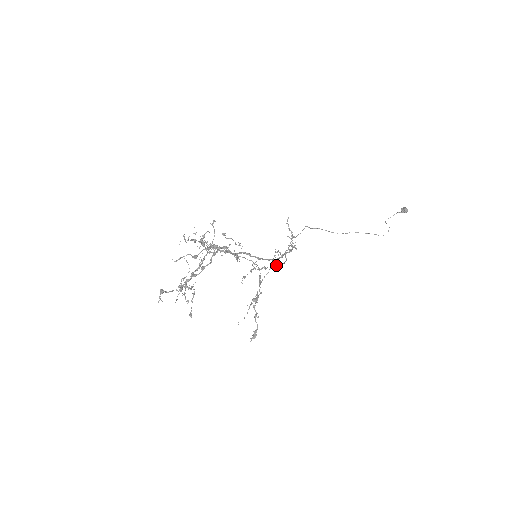
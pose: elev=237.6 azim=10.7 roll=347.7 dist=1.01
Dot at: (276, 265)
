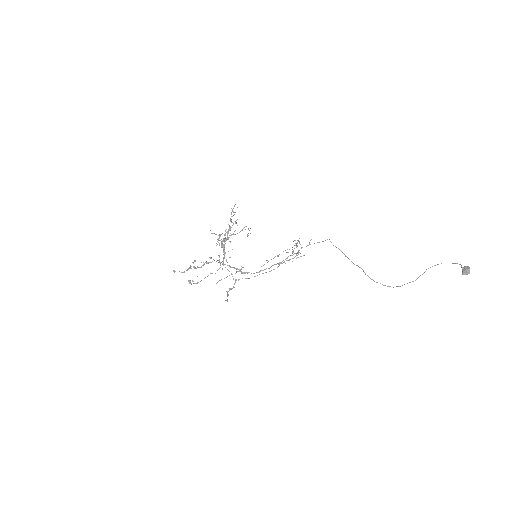
Dot at: occluded
